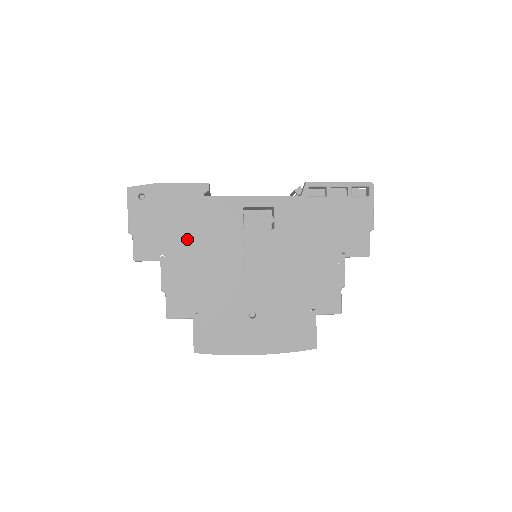
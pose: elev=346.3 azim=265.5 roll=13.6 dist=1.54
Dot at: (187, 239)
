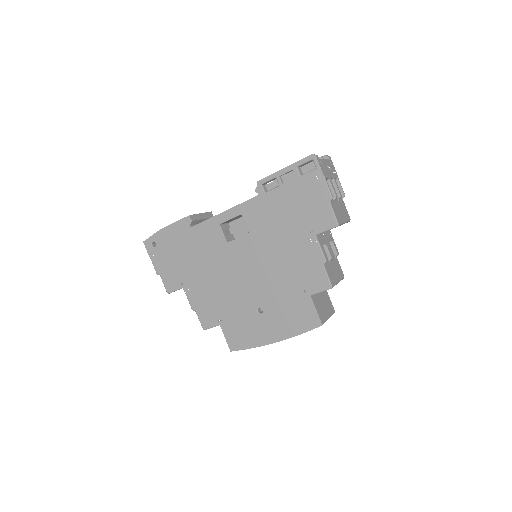
Dot at: (193, 265)
